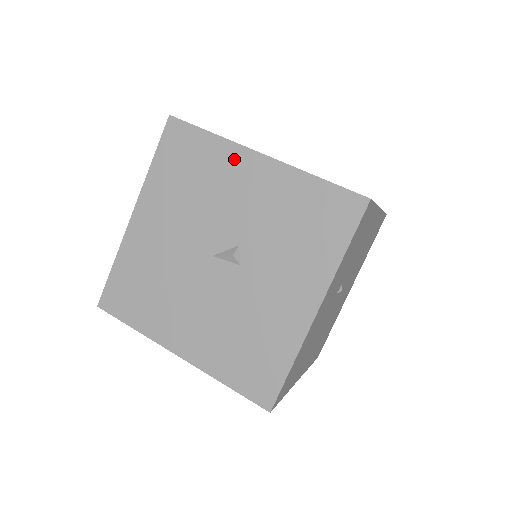
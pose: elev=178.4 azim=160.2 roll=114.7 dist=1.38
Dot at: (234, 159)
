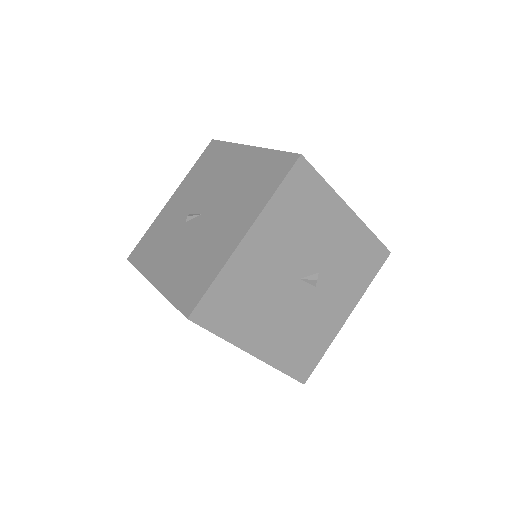
Dot at: (335, 208)
